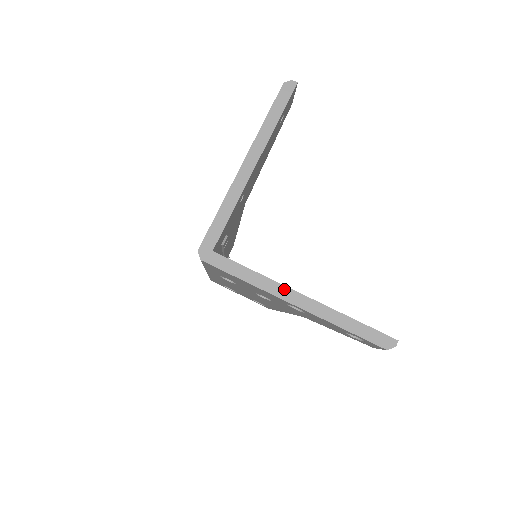
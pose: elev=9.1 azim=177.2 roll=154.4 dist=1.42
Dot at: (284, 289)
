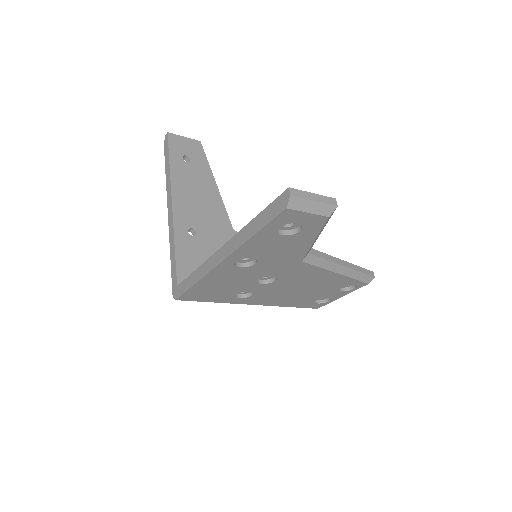
Dot at: (211, 259)
